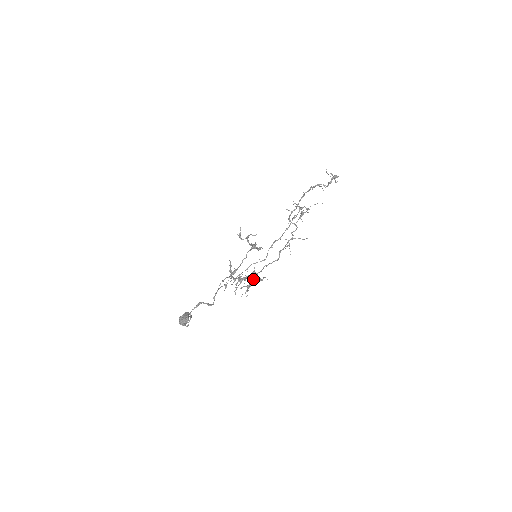
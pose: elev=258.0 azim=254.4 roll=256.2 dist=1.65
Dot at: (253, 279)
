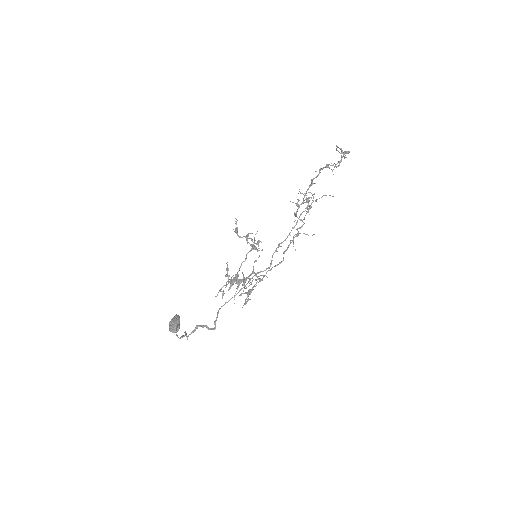
Dot at: (252, 281)
